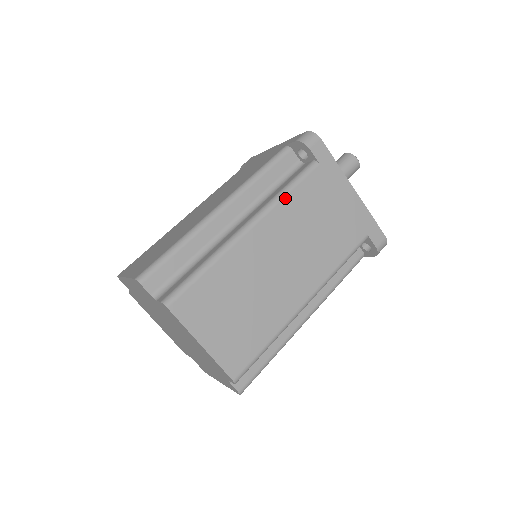
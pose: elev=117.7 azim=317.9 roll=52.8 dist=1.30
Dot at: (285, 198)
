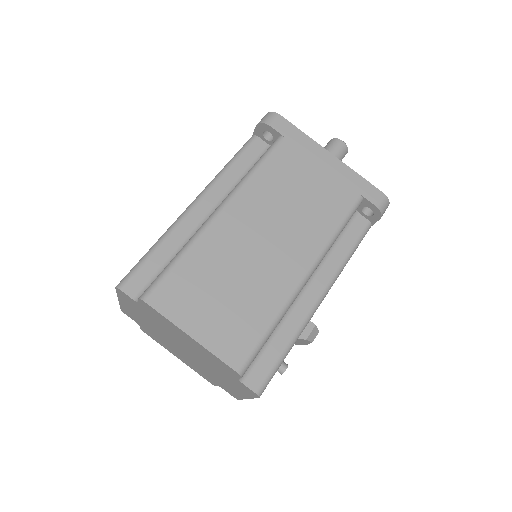
Dot at: (254, 175)
